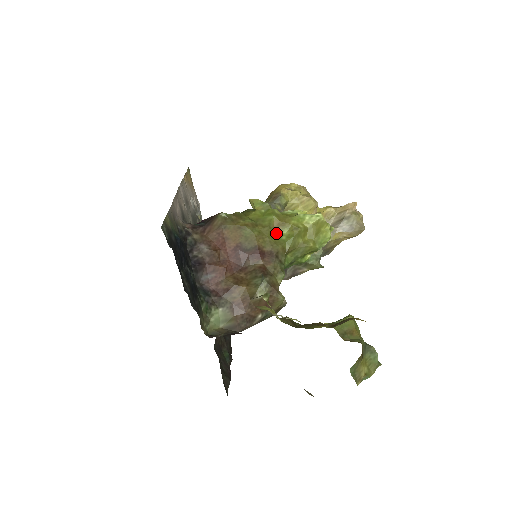
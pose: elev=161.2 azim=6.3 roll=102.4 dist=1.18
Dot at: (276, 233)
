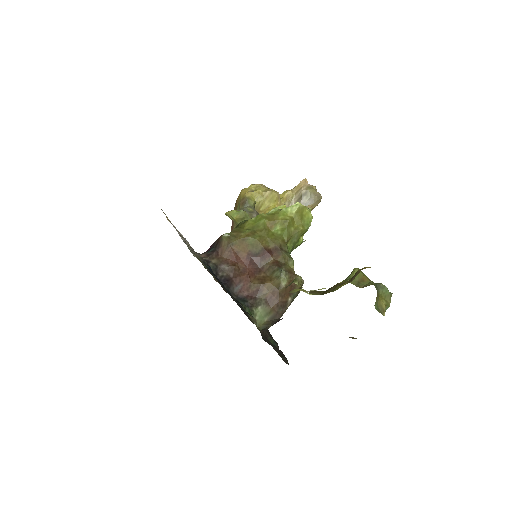
Dot at: (272, 231)
